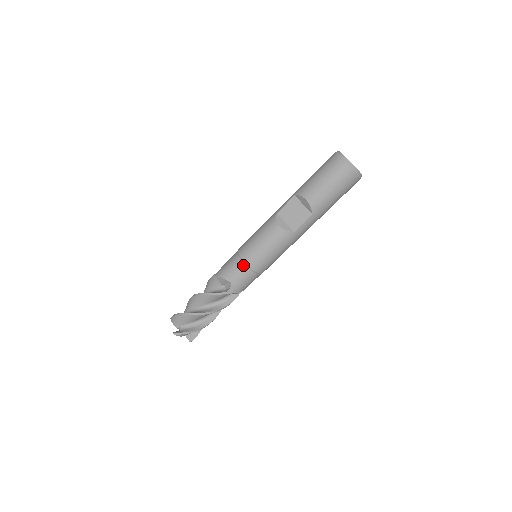
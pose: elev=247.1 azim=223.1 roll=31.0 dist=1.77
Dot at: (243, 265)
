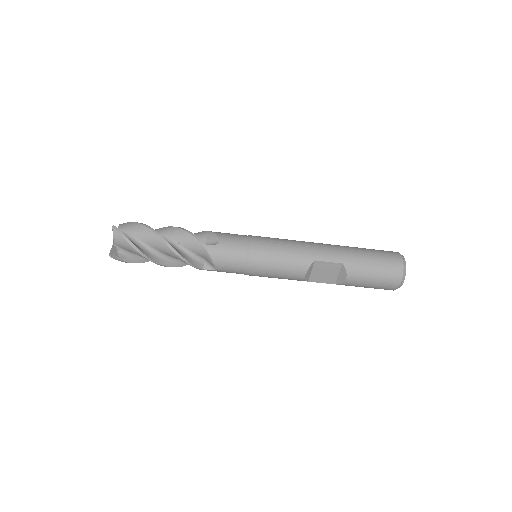
Dot at: (243, 270)
